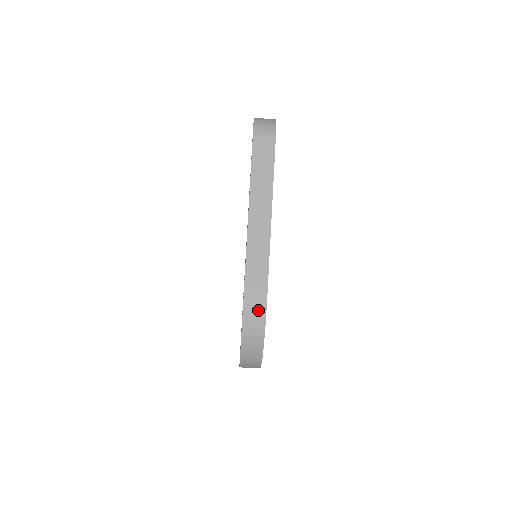
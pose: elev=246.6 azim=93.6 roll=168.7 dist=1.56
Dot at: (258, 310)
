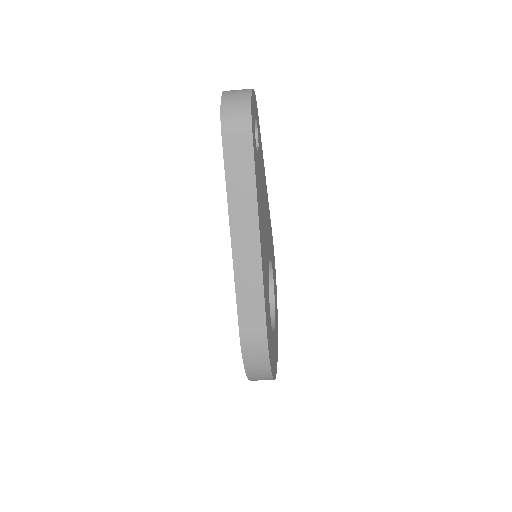
Dot at: (258, 343)
